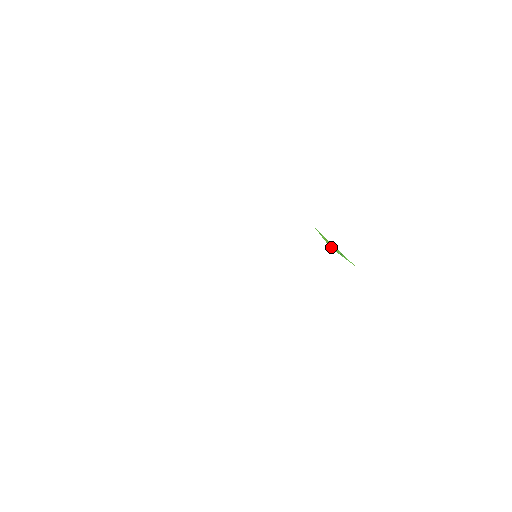
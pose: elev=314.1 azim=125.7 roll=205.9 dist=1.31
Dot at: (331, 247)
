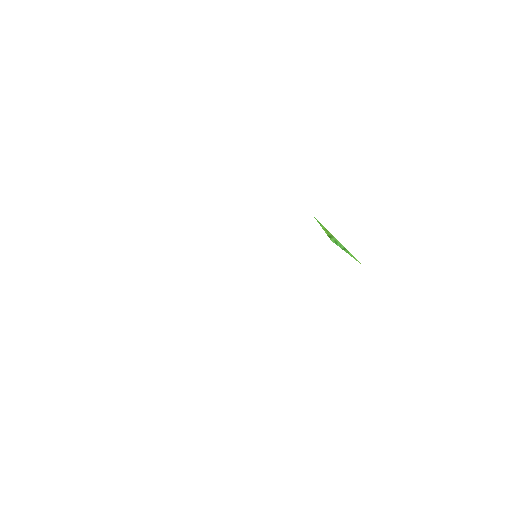
Dot at: (332, 240)
